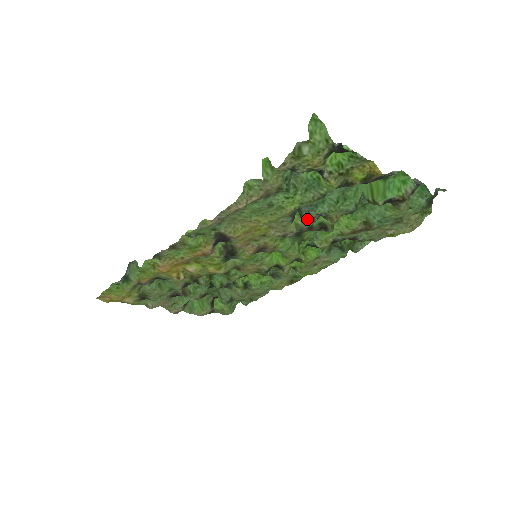
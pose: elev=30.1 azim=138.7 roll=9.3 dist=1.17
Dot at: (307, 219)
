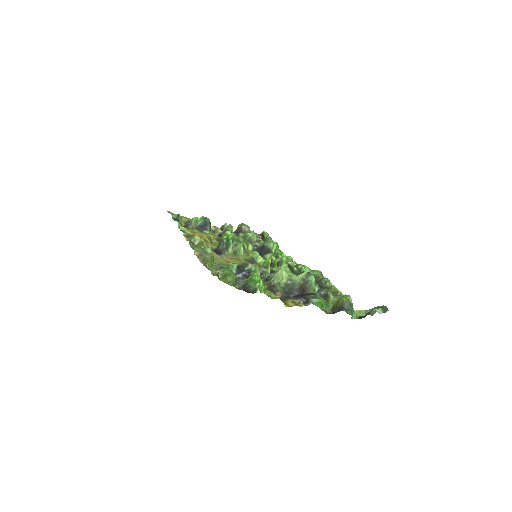
Dot at: occluded
